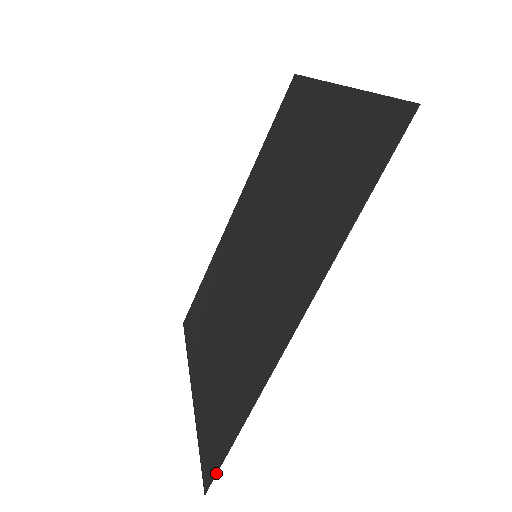
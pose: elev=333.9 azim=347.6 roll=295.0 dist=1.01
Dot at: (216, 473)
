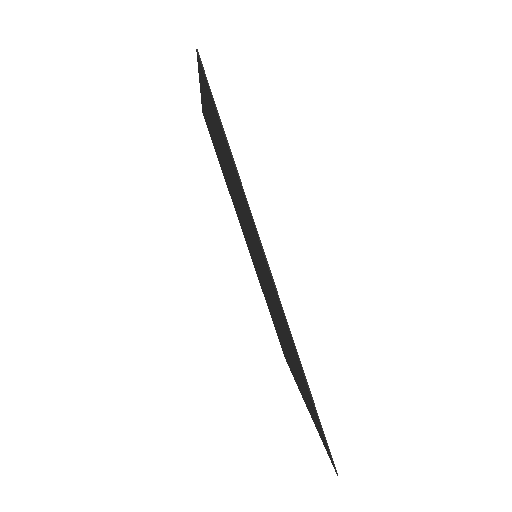
Dot at: (328, 448)
